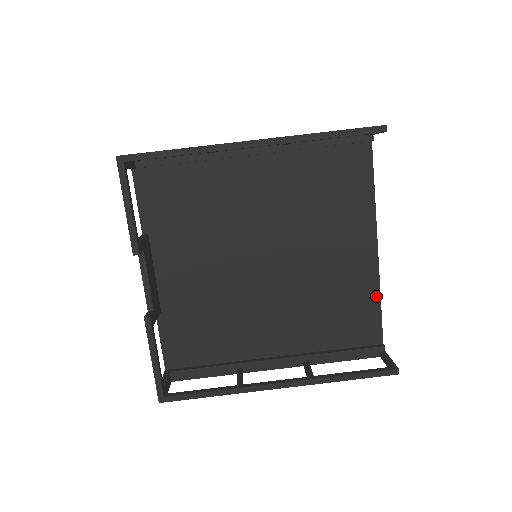
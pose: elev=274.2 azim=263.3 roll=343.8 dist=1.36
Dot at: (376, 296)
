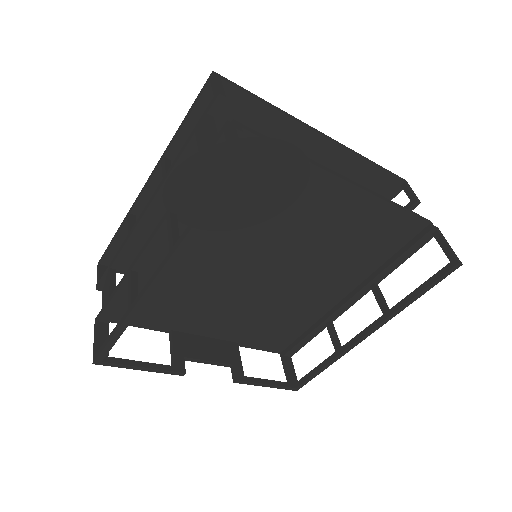
Dot at: (388, 208)
